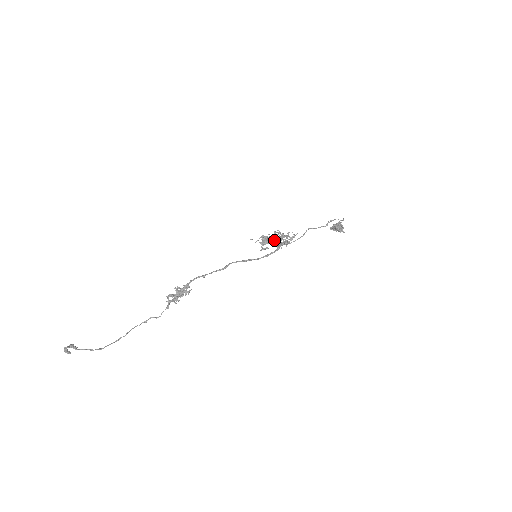
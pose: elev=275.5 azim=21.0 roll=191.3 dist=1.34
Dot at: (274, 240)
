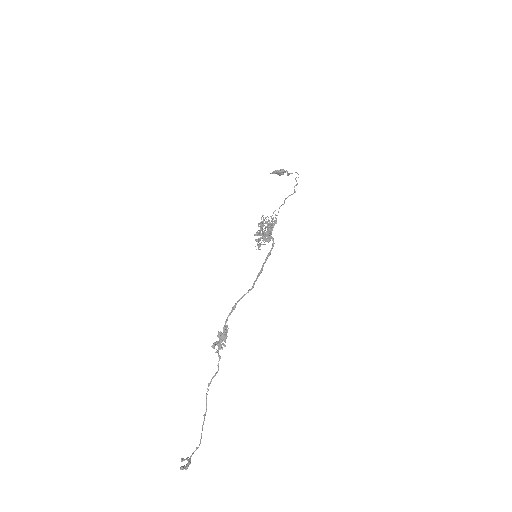
Dot at: (265, 232)
